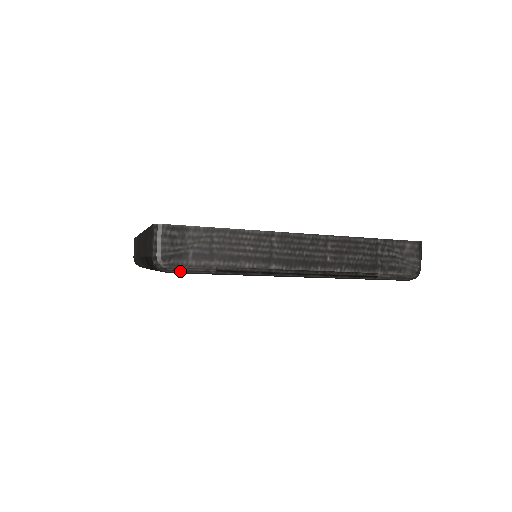
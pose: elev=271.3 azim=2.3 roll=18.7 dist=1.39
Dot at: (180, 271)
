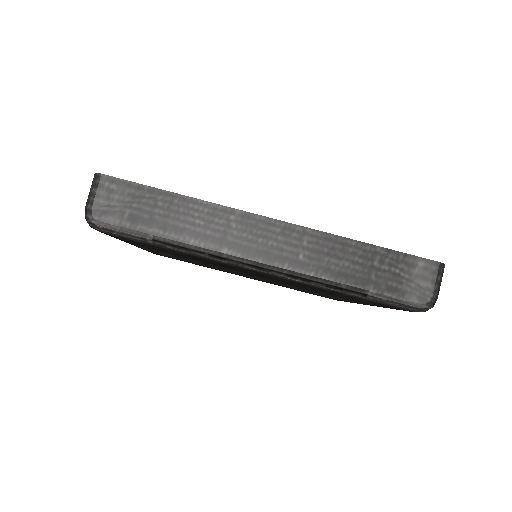
Dot at: (111, 231)
